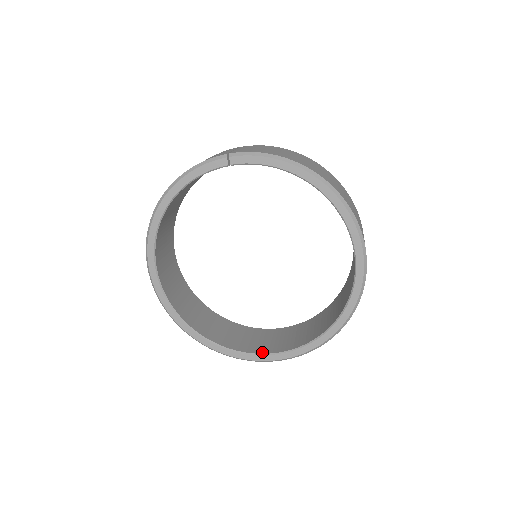
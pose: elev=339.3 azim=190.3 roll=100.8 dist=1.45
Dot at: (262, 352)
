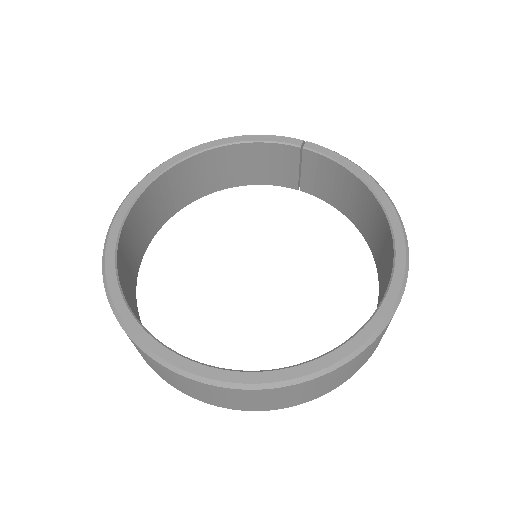
Dot at: occluded
